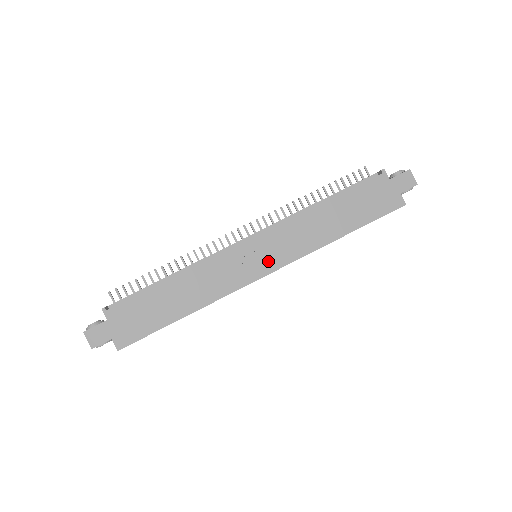
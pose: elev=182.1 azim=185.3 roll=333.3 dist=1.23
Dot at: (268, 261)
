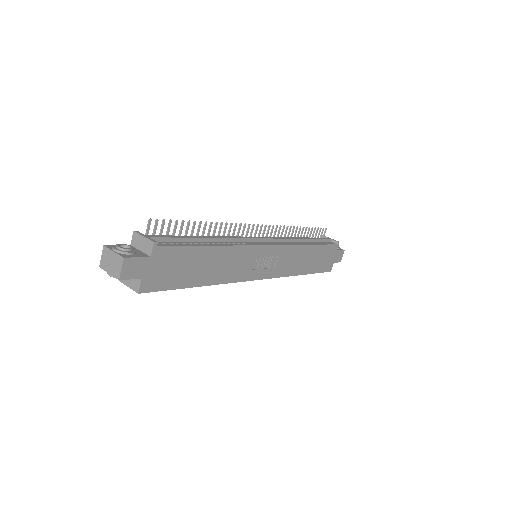
Dot at: (267, 269)
